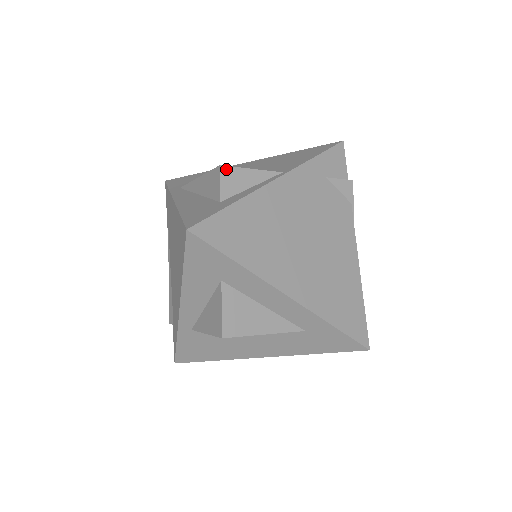
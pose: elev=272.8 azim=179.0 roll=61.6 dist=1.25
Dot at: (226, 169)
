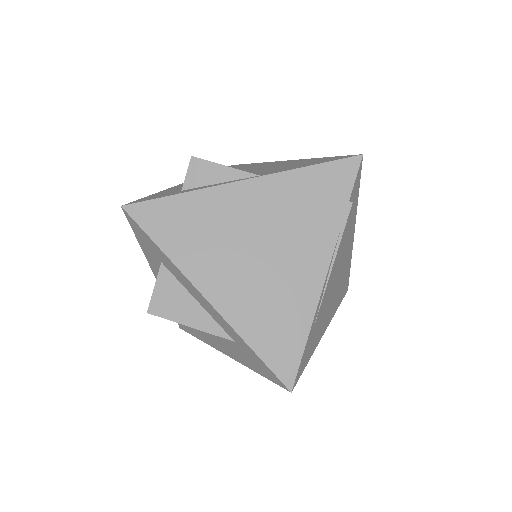
Dot at: (197, 161)
